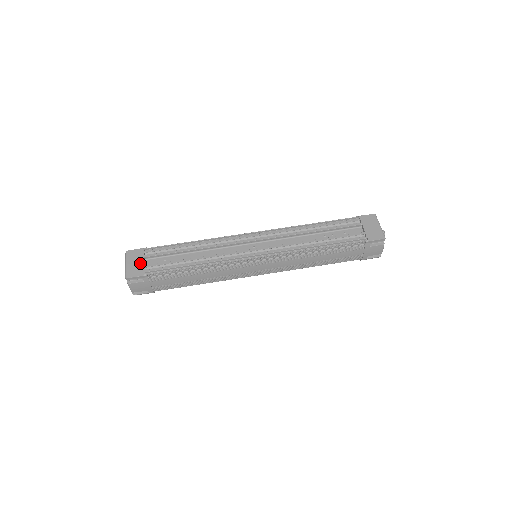
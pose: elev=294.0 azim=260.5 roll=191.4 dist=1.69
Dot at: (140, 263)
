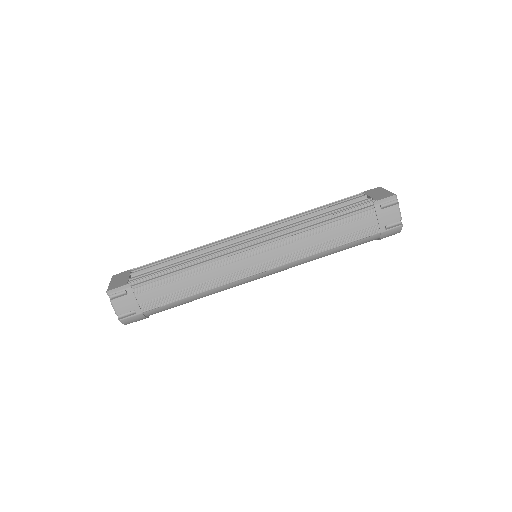
Dot at: (124, 278)
